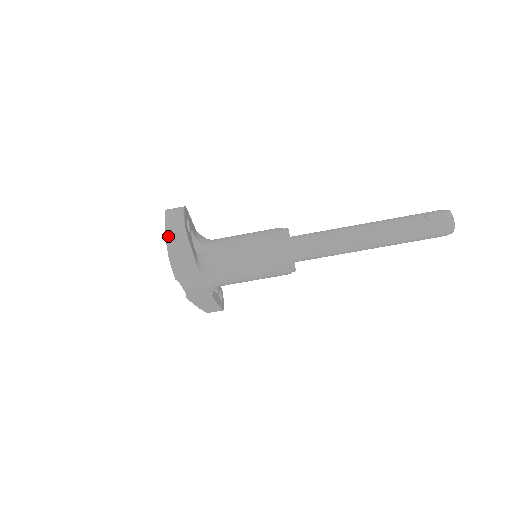
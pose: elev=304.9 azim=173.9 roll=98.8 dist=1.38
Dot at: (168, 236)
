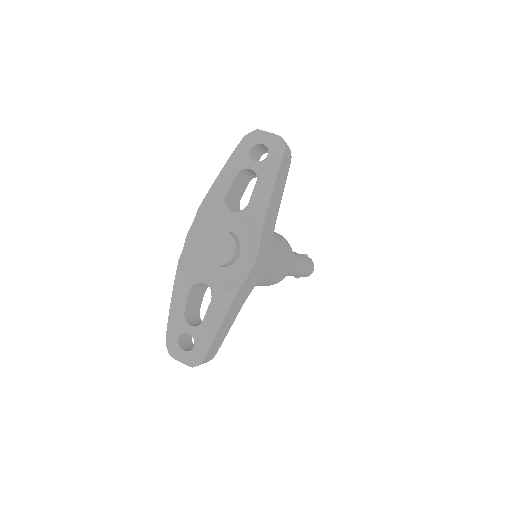
Dot at: (285, 150)
